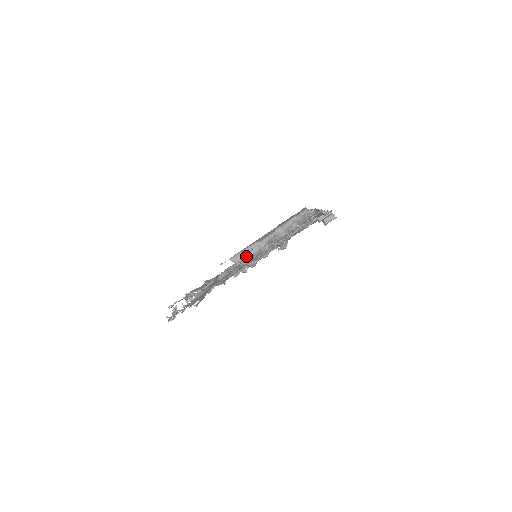
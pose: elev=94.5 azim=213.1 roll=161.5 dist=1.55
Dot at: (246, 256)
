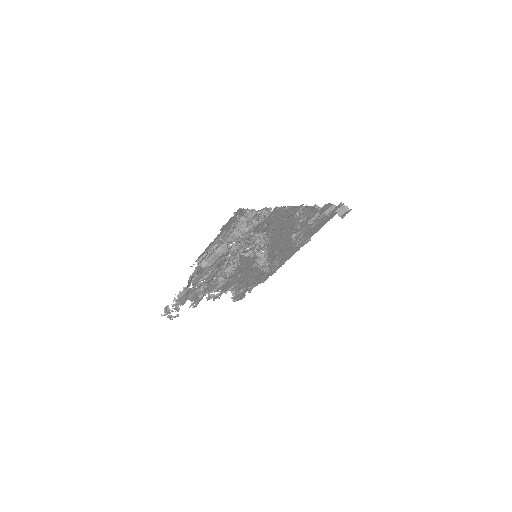
Dot at: (209, 258)
